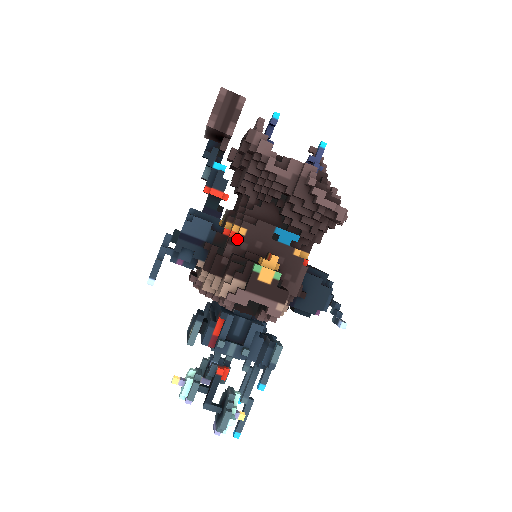
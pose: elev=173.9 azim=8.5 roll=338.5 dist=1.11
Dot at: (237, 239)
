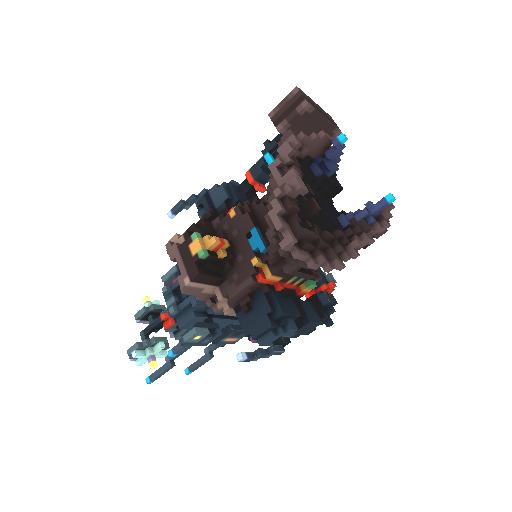
Dot at: (225, 217)
